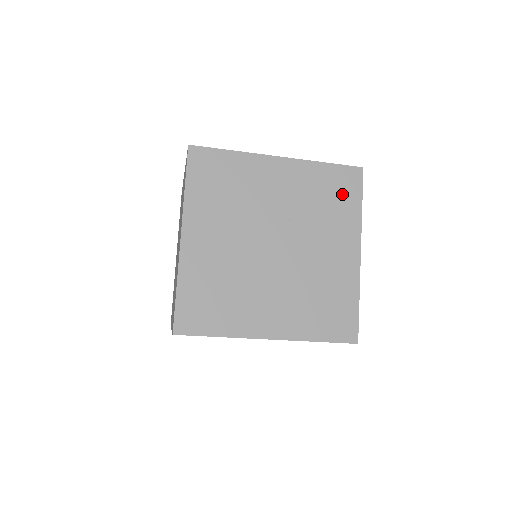
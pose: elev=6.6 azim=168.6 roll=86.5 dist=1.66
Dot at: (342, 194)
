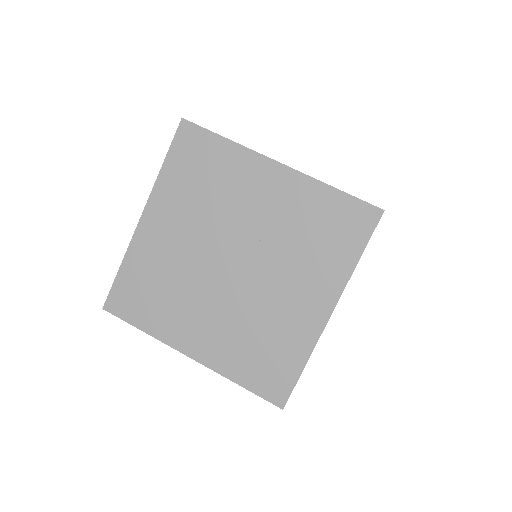
Dot at: (339, 234)
